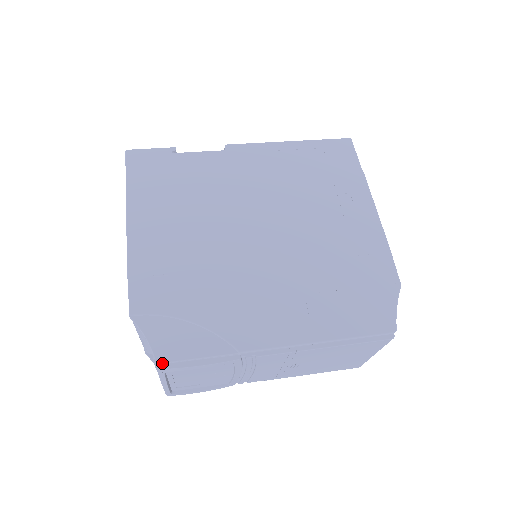
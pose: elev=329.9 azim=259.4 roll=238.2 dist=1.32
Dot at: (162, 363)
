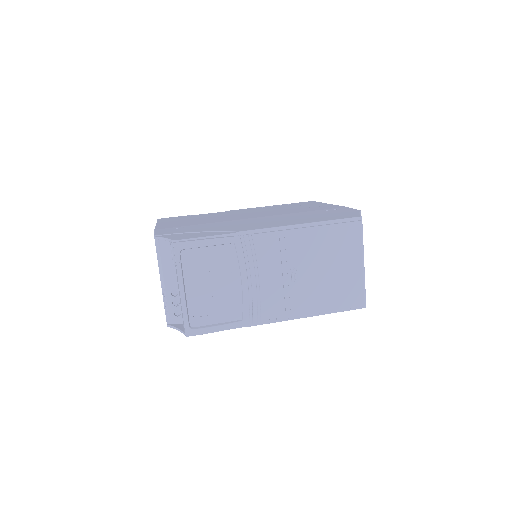
Dot at: (177, 240)
